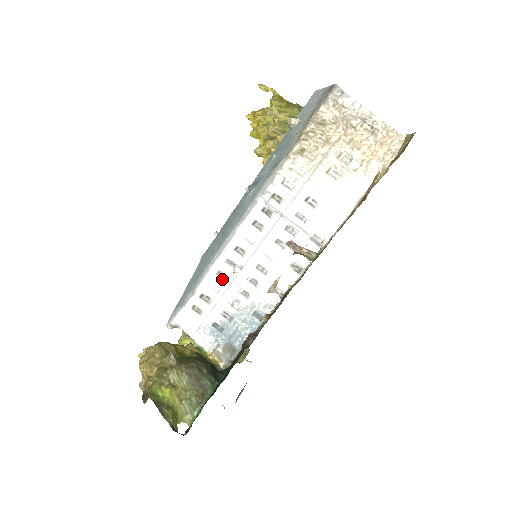
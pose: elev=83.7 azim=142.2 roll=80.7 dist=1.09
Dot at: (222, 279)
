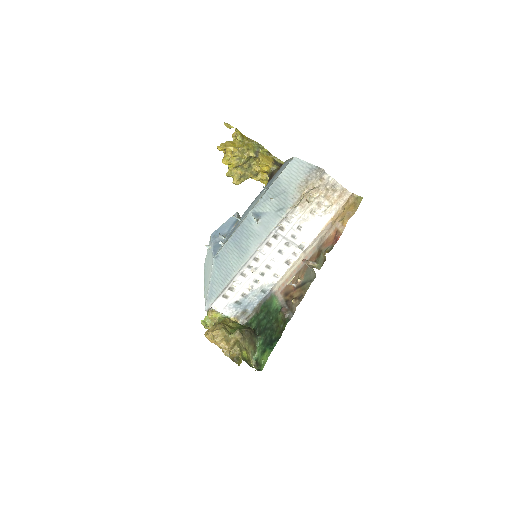
Dot at: (244, 277)
